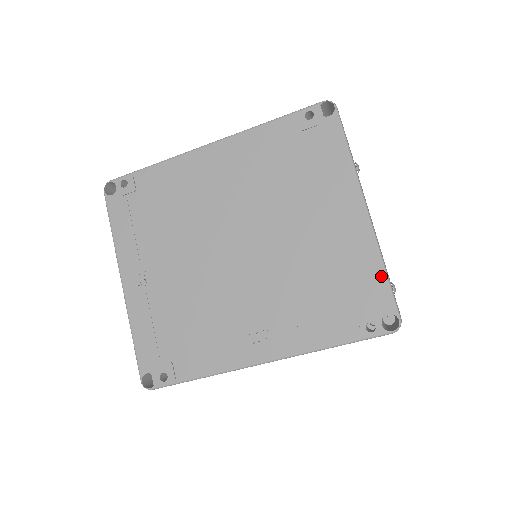
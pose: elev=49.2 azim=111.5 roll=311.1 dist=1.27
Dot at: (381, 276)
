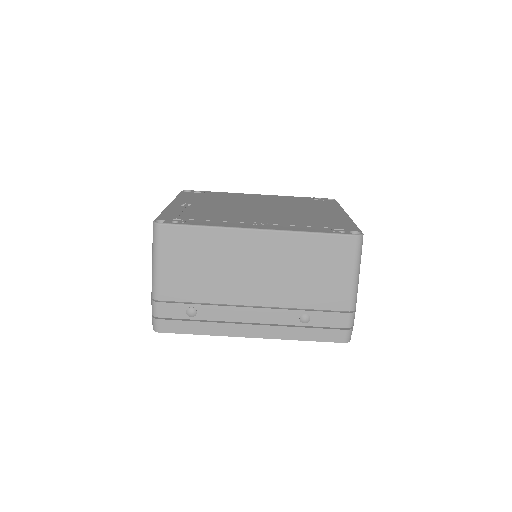
Dot at: (352, 224)
